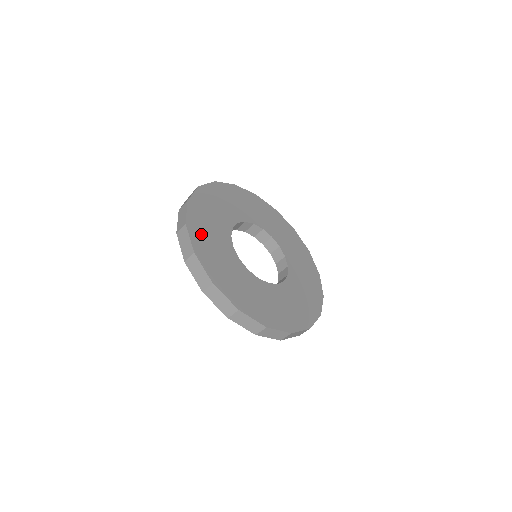
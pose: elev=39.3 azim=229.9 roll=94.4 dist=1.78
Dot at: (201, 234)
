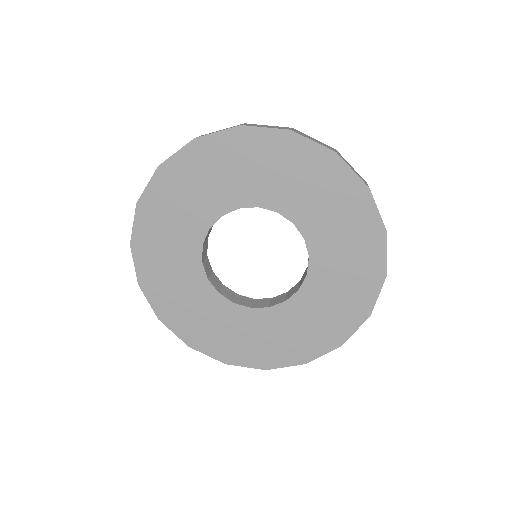
Dot at: (160, 287)
